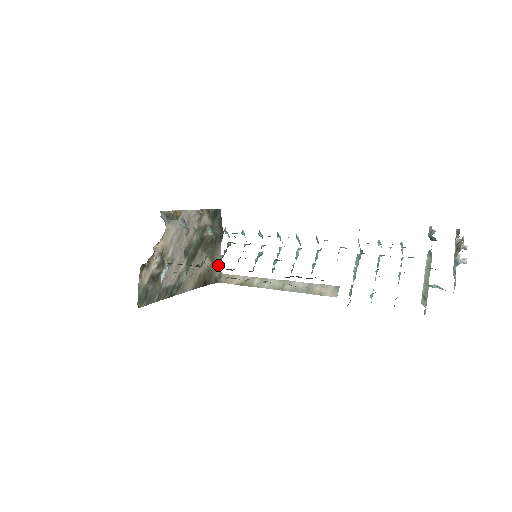
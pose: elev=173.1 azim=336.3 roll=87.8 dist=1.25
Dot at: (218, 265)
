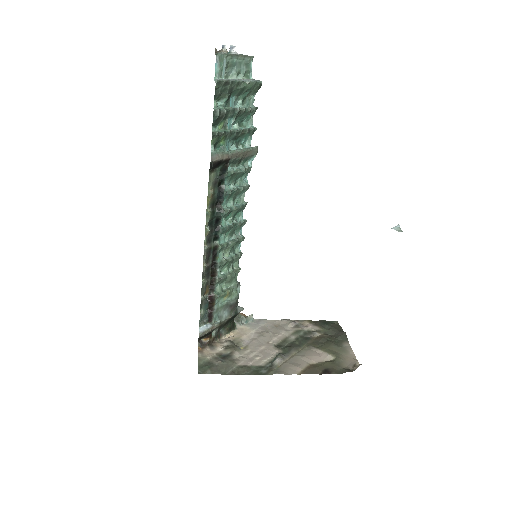
Dot at: (352, 360)
